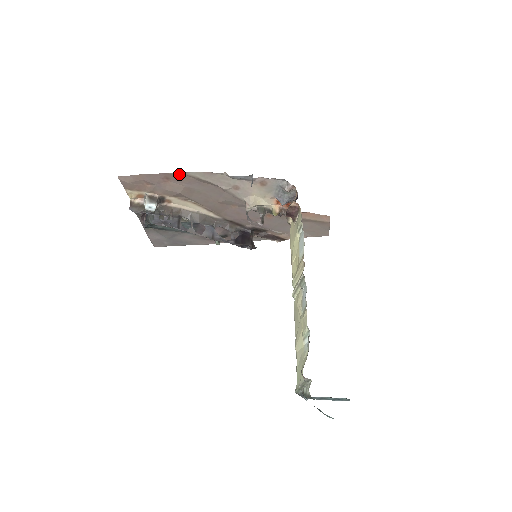
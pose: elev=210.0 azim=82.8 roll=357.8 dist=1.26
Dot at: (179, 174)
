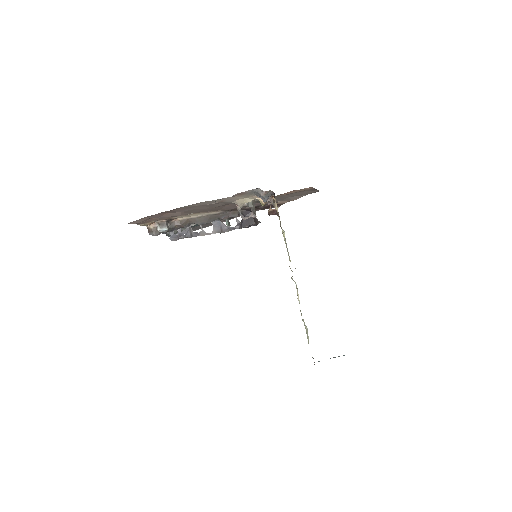
Dot at: (172, 210)
